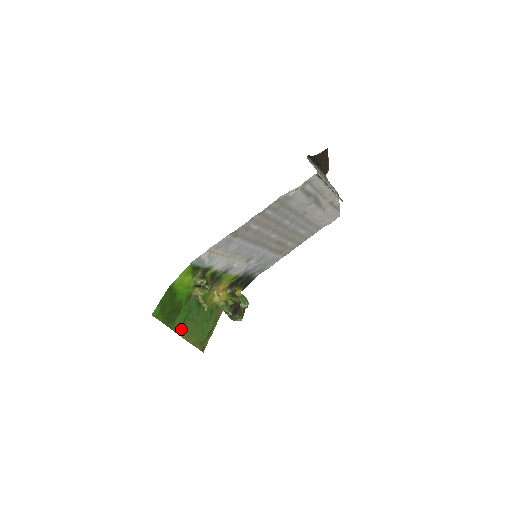
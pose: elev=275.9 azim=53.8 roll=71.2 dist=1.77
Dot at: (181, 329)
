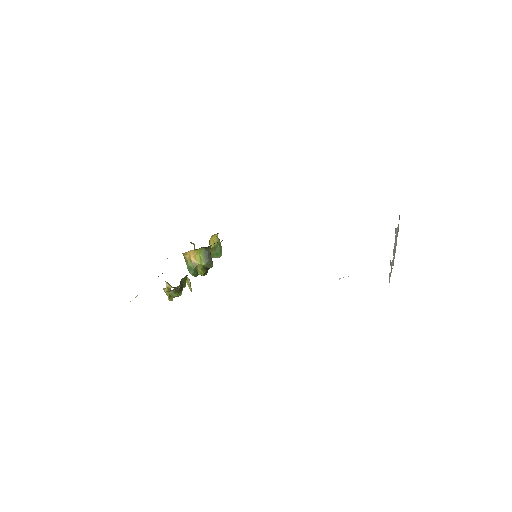
Dot at: occluded
